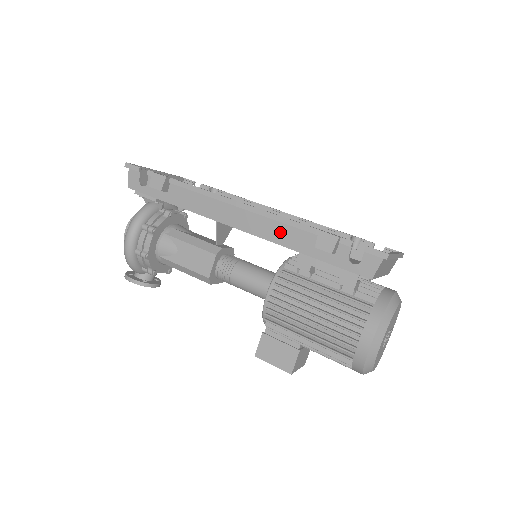
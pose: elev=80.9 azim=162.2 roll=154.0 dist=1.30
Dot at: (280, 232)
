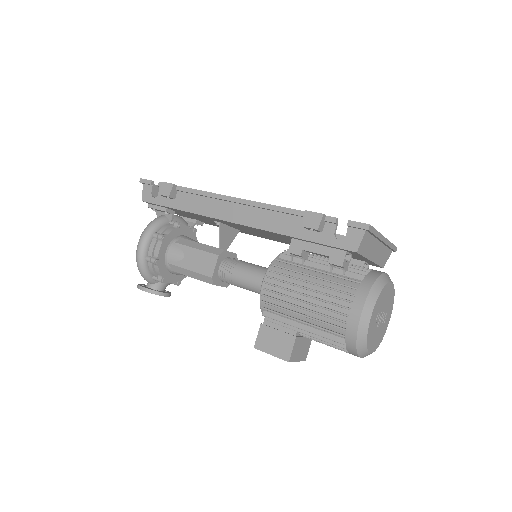
Dot at: (272, 220)
